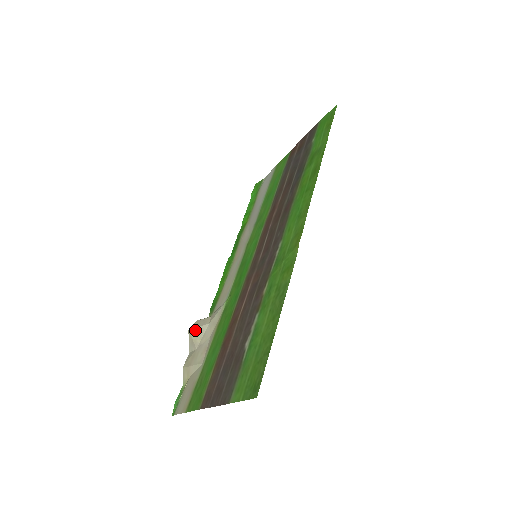
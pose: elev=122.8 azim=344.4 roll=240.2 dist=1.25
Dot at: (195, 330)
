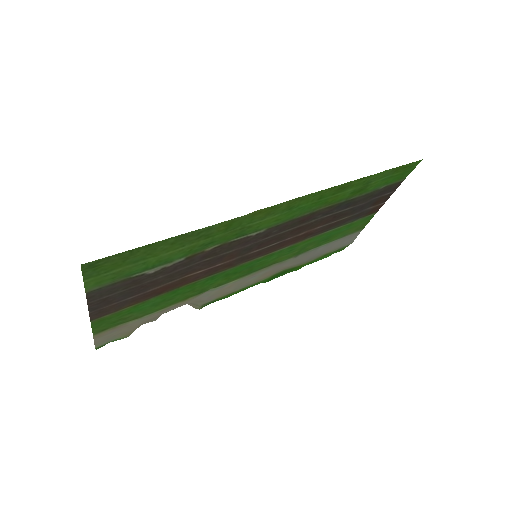
Dot at: occluded
